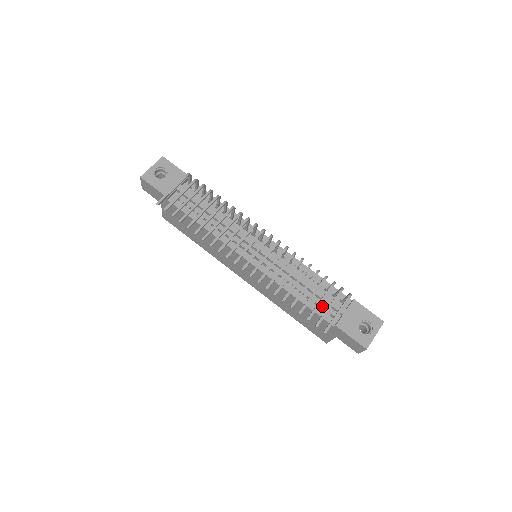
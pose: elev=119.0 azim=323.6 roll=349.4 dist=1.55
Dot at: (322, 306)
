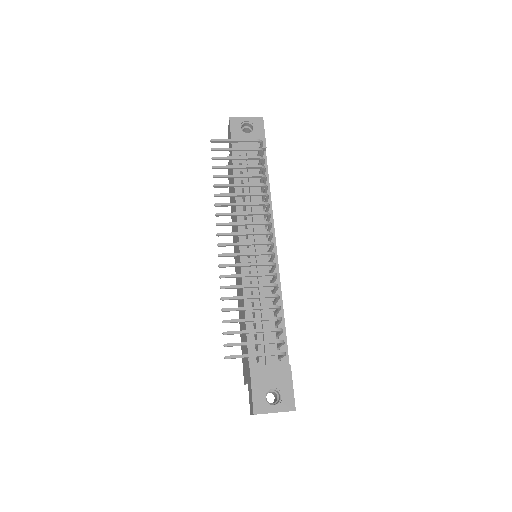
Dot at: occluded
